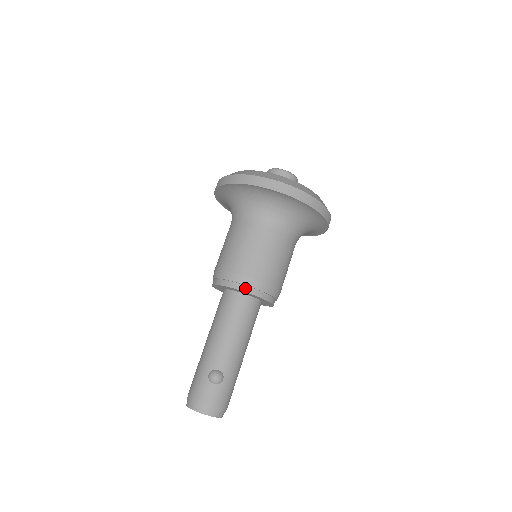
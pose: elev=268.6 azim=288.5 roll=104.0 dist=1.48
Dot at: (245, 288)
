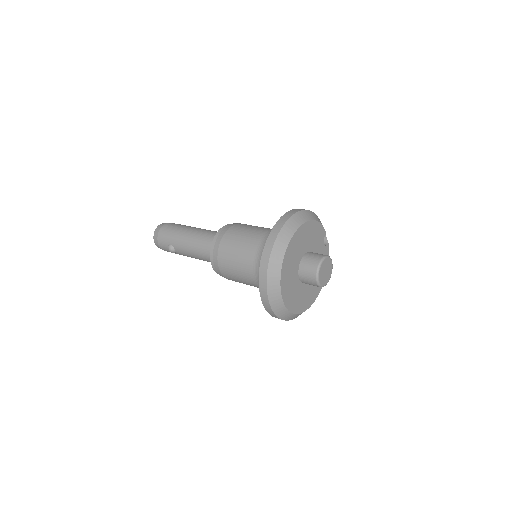
Dot at: (214, 268)
